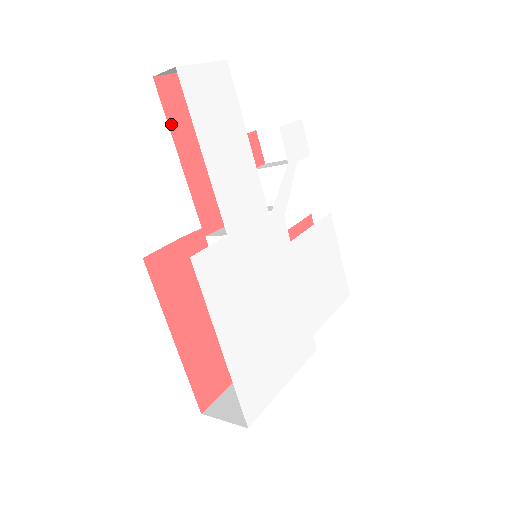
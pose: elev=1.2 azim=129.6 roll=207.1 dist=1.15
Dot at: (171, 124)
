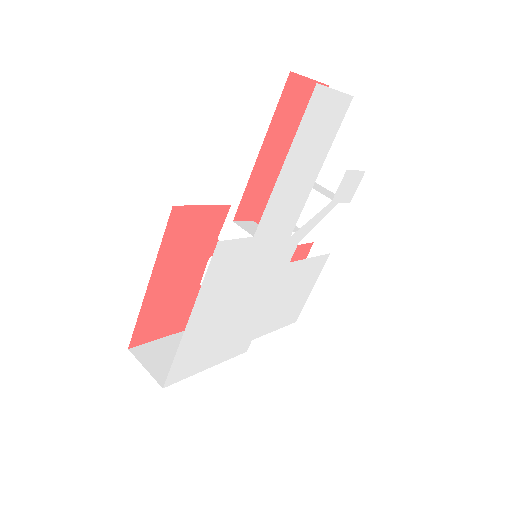
Dot at: (275, 118)
